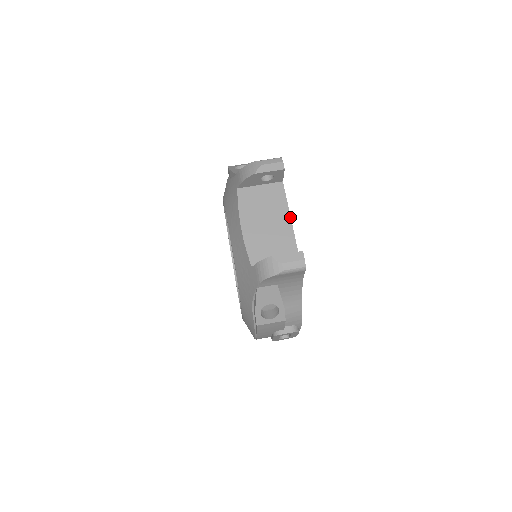
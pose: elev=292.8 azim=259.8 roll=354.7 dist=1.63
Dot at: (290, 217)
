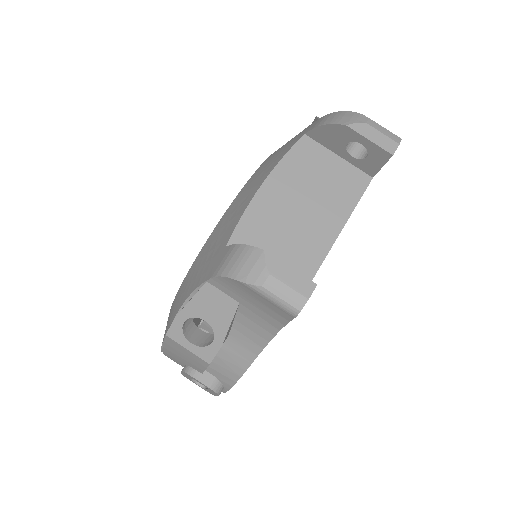
Dot at: (341, 229)
